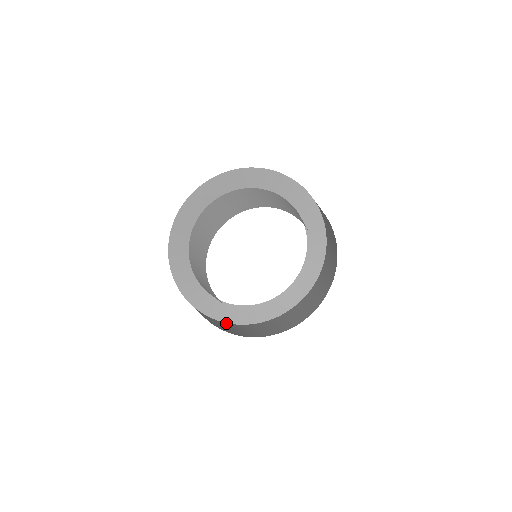
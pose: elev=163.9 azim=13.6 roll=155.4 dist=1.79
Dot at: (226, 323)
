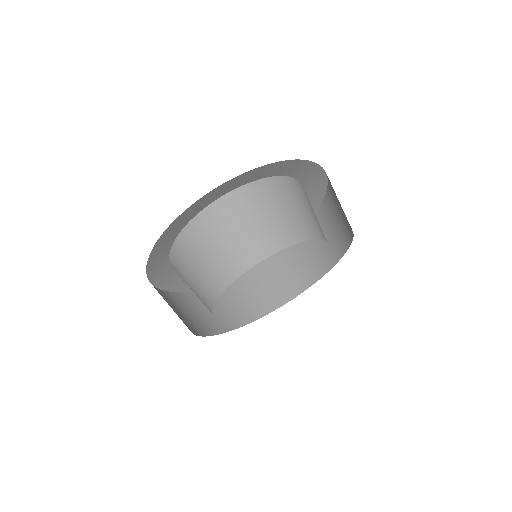
Dot at: (257, 266)
